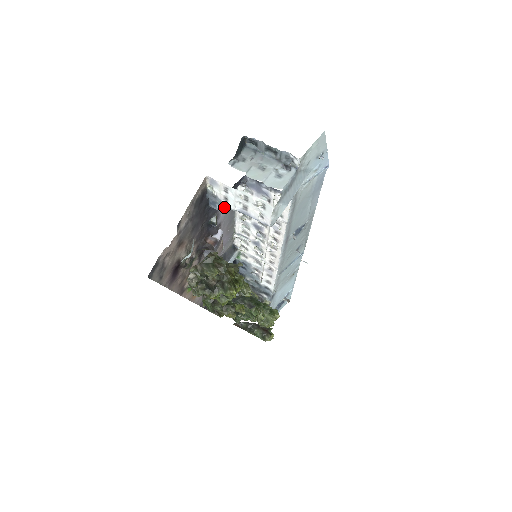
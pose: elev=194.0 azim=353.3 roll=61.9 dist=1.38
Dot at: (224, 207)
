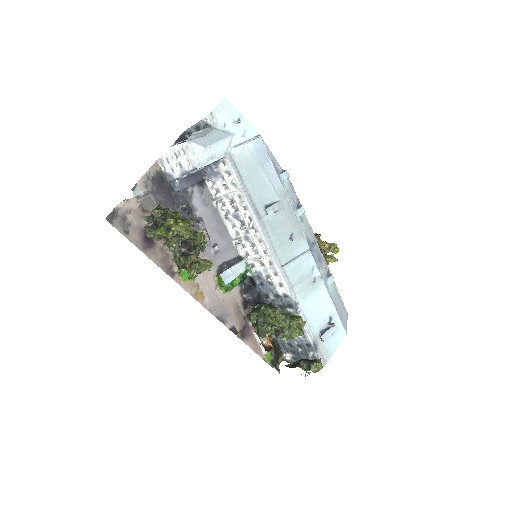
Dot at: (198, 201)
